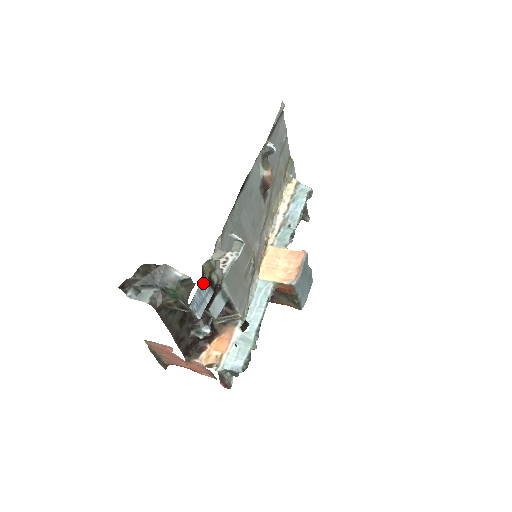
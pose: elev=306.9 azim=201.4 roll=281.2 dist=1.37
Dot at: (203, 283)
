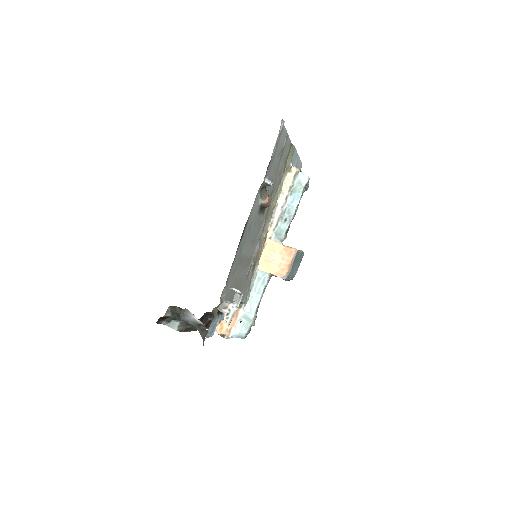
Dot at: (214, 319)
